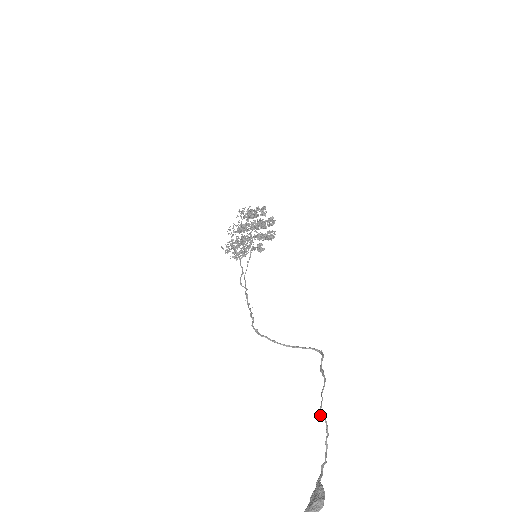
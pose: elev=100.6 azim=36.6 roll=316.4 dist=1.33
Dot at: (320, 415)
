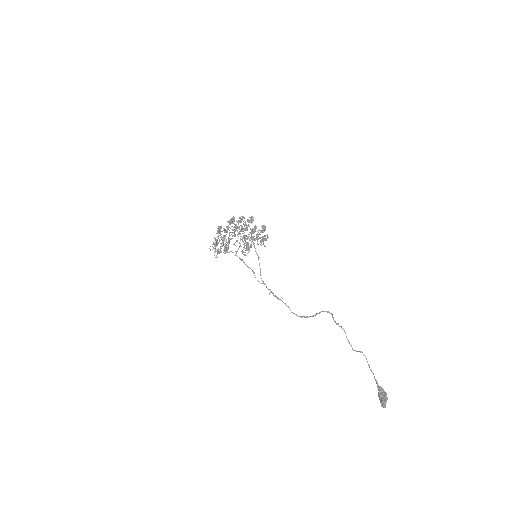
Dot at: occluded
